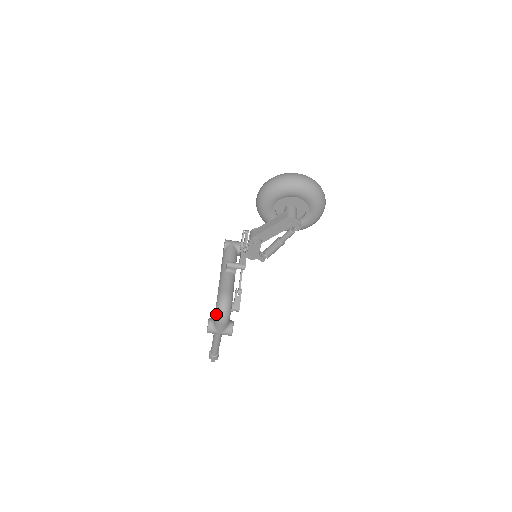
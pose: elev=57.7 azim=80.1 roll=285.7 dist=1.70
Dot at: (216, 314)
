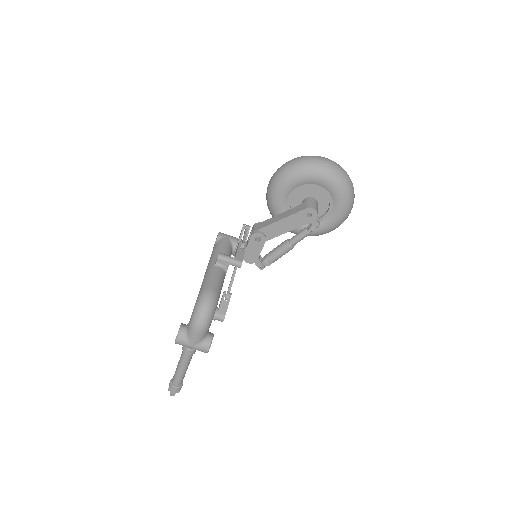
Dot at: (193, 316)
